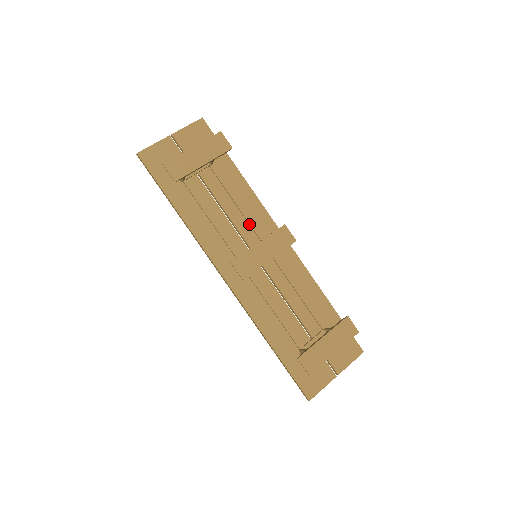
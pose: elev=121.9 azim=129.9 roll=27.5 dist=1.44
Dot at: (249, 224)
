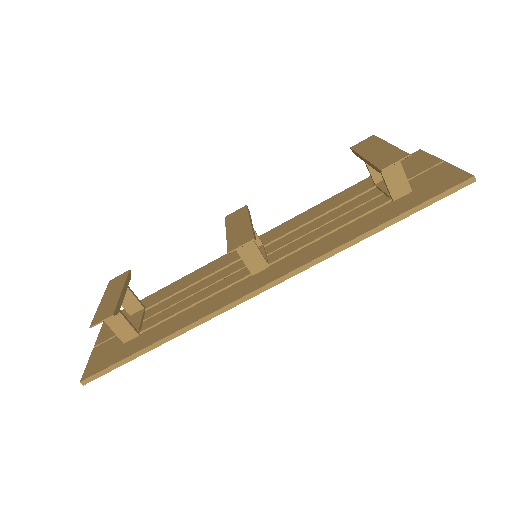
Dot at: (222, 270)
